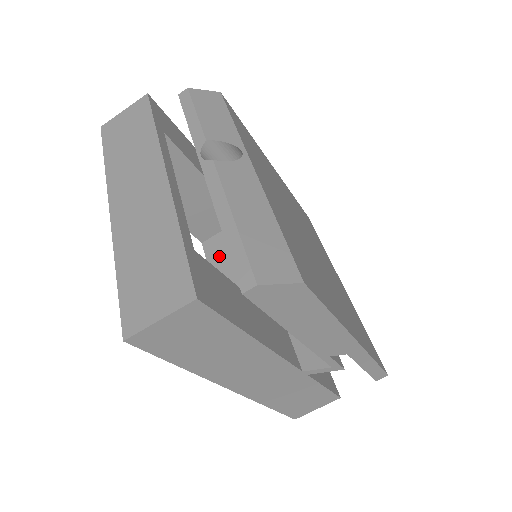
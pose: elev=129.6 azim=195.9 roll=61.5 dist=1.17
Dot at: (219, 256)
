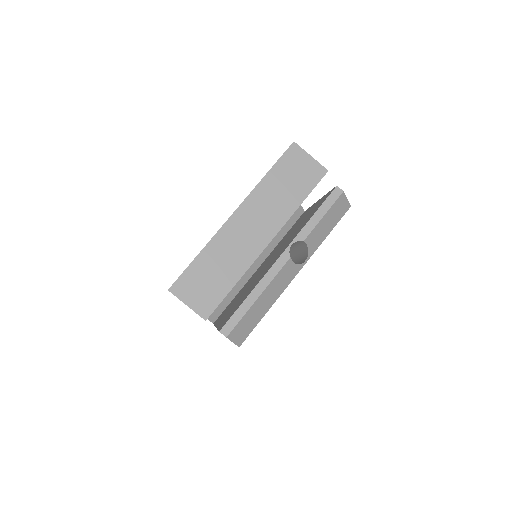
Dot at: occluded
